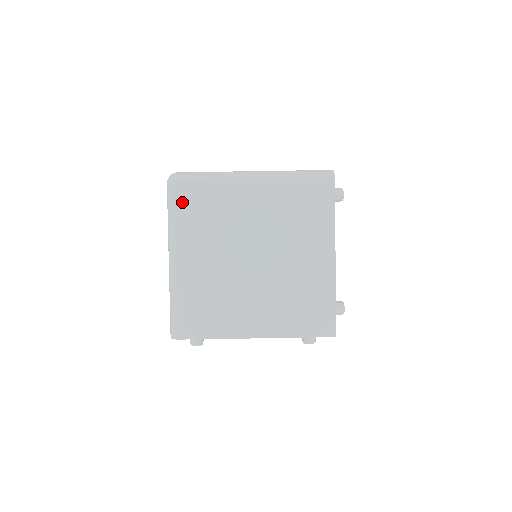
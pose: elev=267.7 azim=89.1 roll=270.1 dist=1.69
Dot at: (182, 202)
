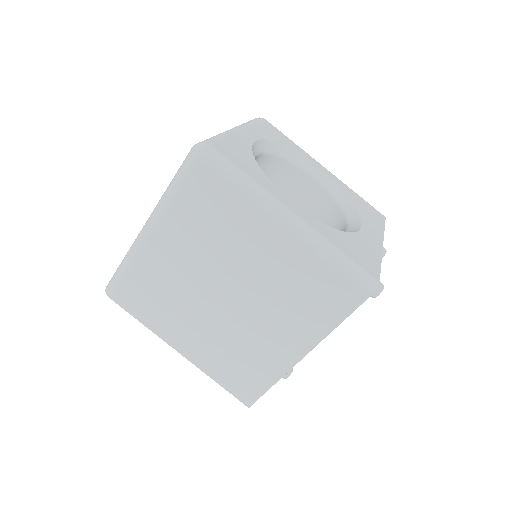
Dot at: (191, 186)
